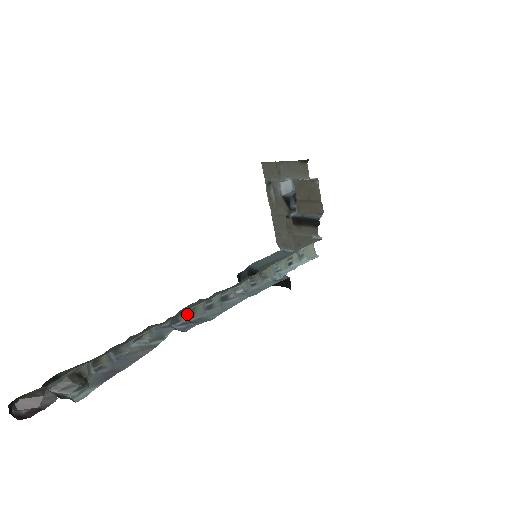
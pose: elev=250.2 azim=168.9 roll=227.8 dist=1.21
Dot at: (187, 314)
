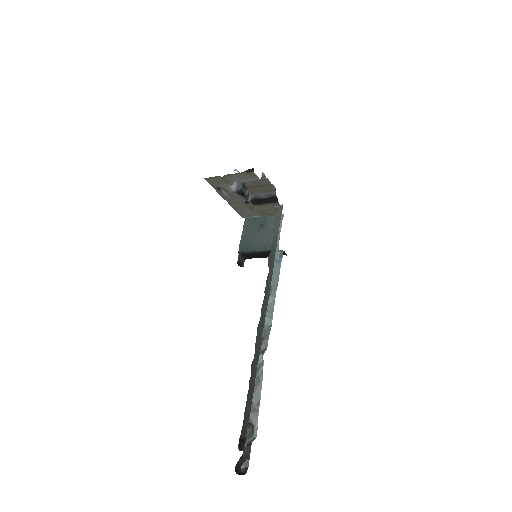
Dot at: occluded
